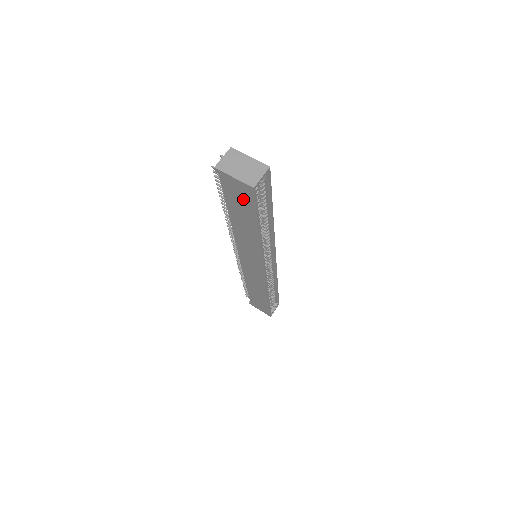
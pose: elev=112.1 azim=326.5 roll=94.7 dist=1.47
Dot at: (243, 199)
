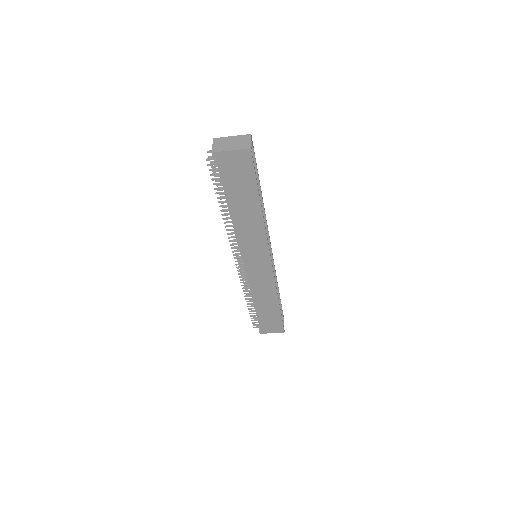
Dot at: (242, 172)
